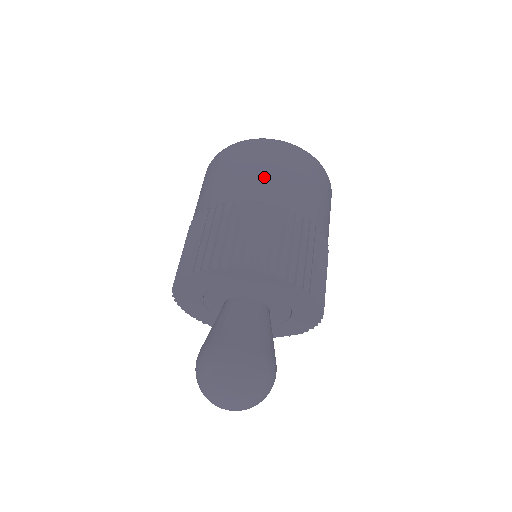
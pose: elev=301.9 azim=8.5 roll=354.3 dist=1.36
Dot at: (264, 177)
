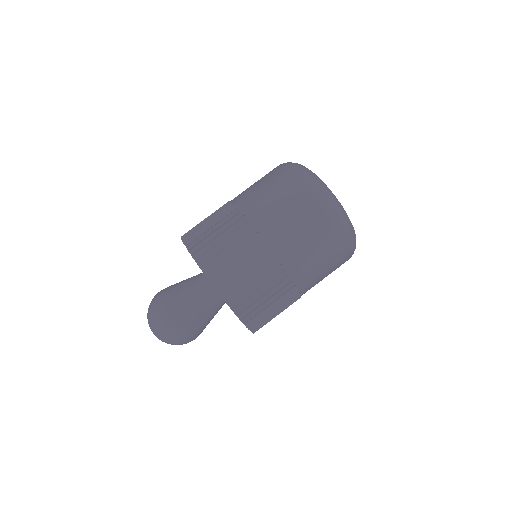
Dot at: (317, 270)
